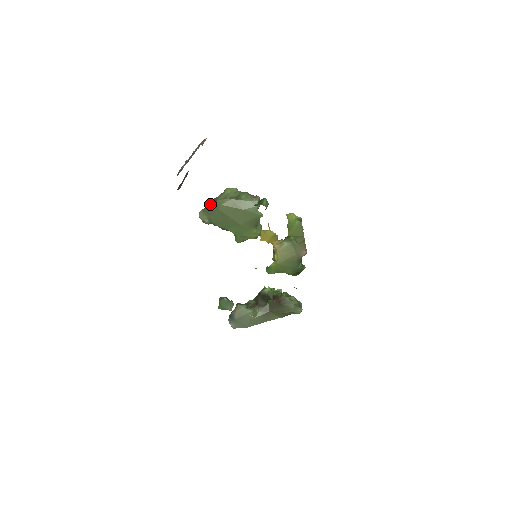
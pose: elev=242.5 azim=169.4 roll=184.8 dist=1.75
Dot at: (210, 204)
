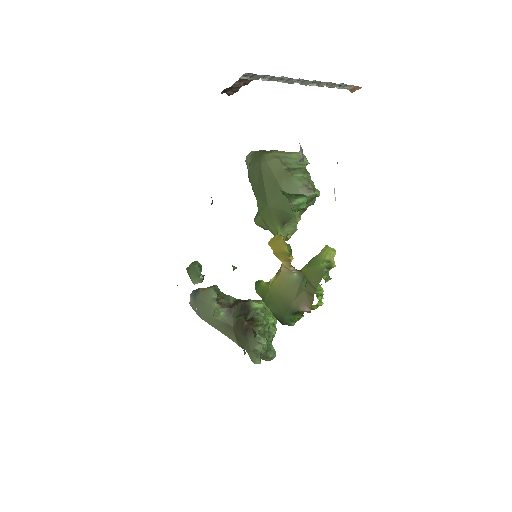
Dot at: (263, 151)
